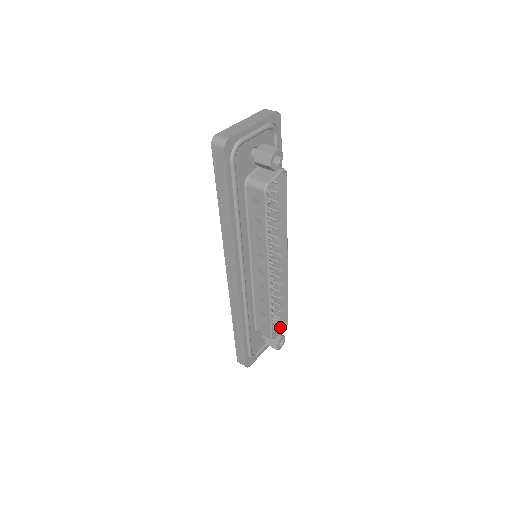
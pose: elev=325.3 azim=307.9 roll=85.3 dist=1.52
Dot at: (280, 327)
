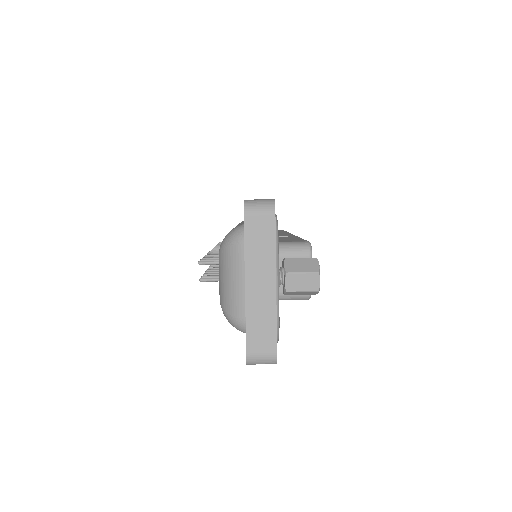
Dot at: occluded
